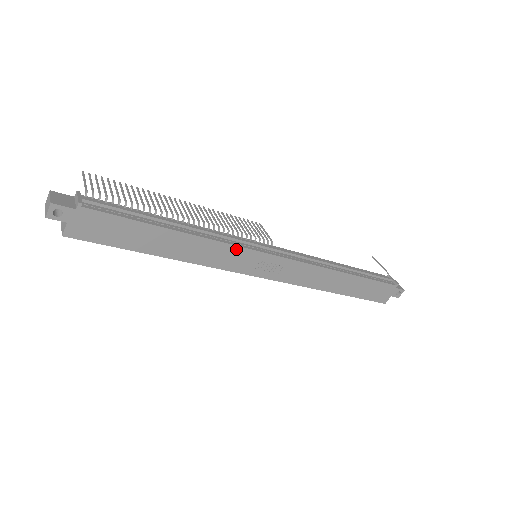
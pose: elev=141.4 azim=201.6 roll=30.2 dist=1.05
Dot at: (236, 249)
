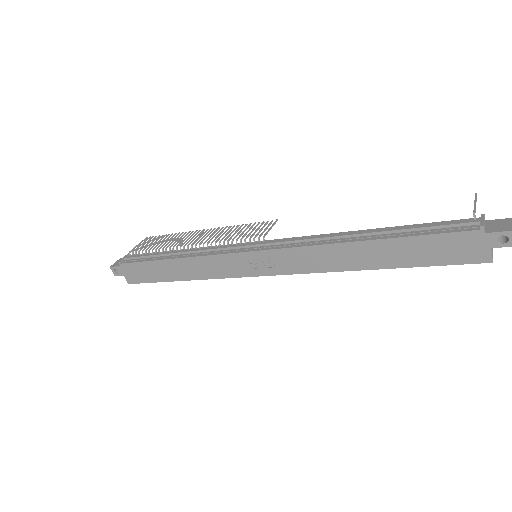
Dot at: (220, 257)
